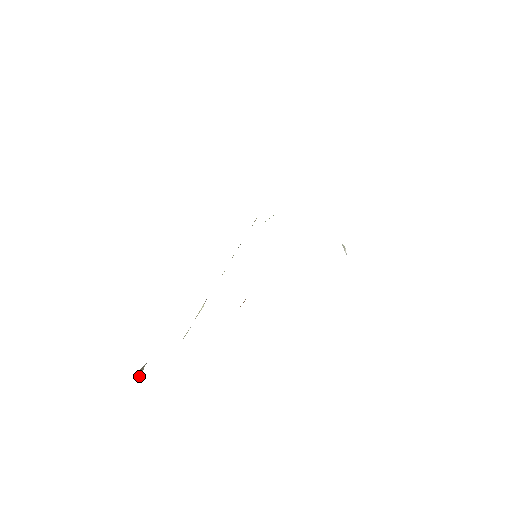
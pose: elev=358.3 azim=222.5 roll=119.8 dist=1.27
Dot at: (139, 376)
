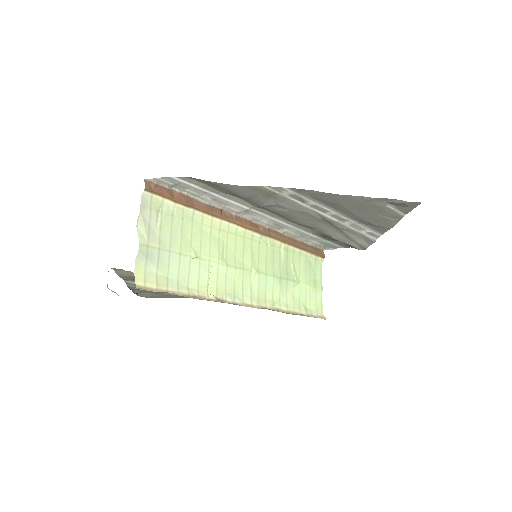
Dot at: occluded
